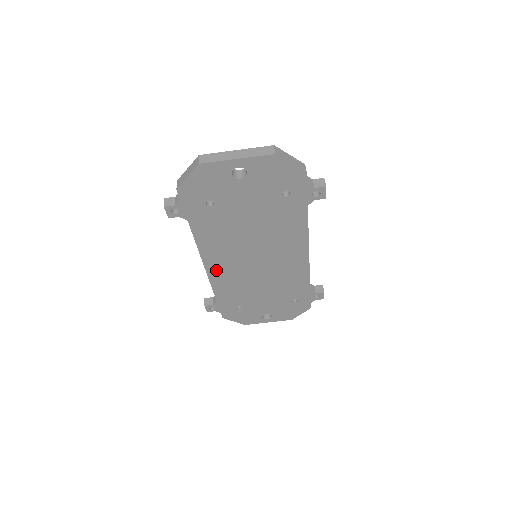
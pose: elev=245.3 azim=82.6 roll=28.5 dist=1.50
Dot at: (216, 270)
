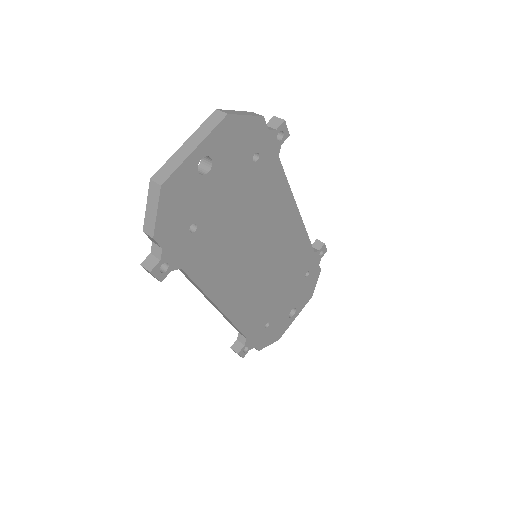
Dot at: (231, 303)
